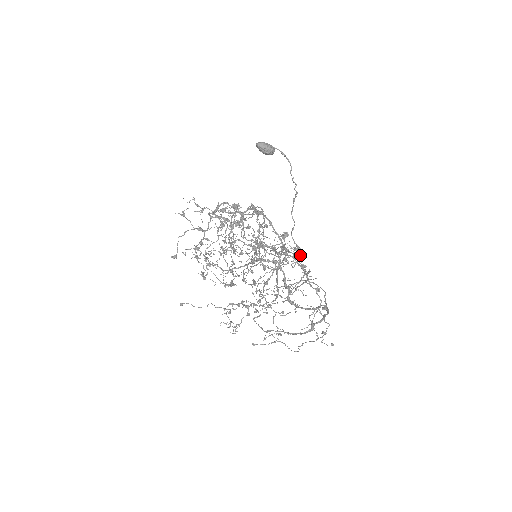
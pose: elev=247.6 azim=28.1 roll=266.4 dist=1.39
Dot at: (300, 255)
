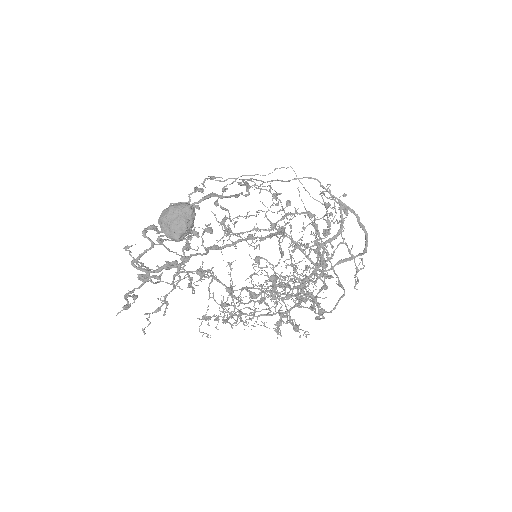
Dot at: (319, 234)
